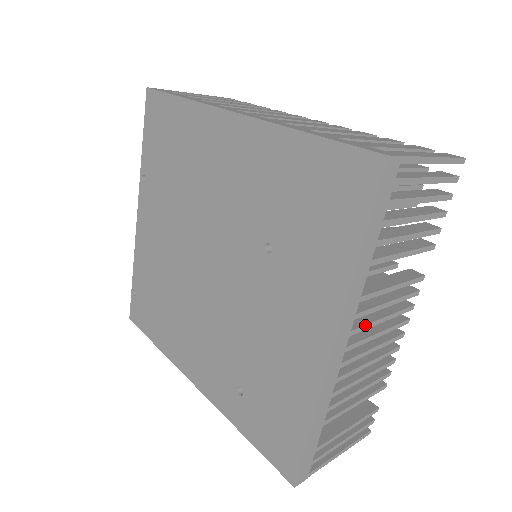
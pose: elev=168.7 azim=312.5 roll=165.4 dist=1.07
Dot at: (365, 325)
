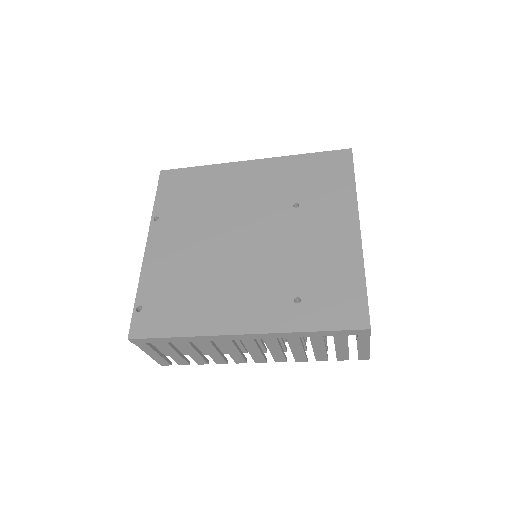
Dot at: occluded
